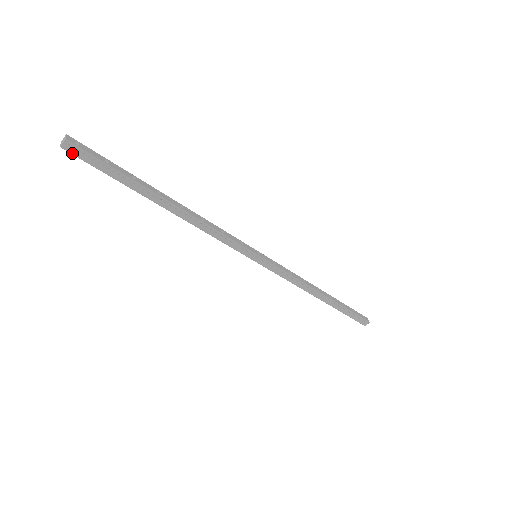
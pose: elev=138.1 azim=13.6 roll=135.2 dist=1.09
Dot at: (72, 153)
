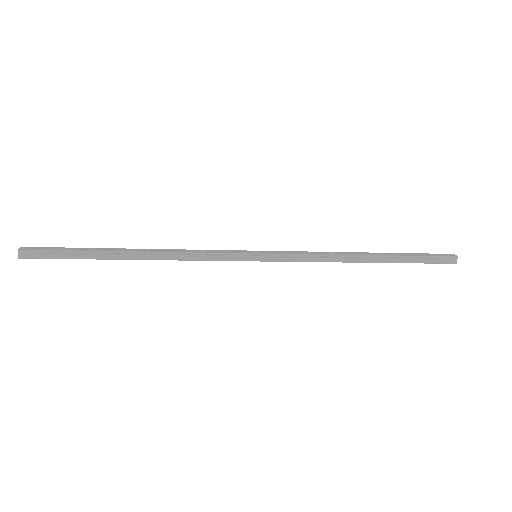
Dot at: (30, 258)
